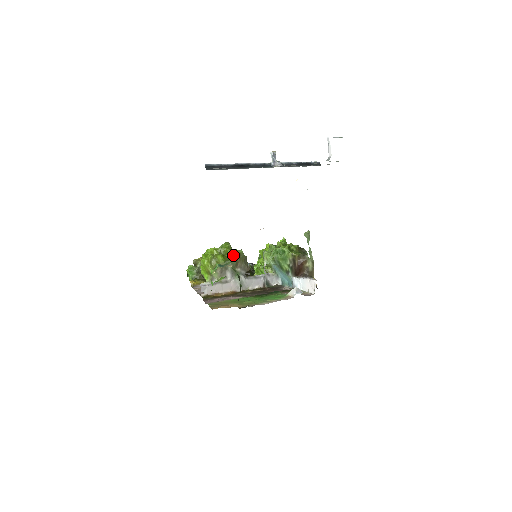
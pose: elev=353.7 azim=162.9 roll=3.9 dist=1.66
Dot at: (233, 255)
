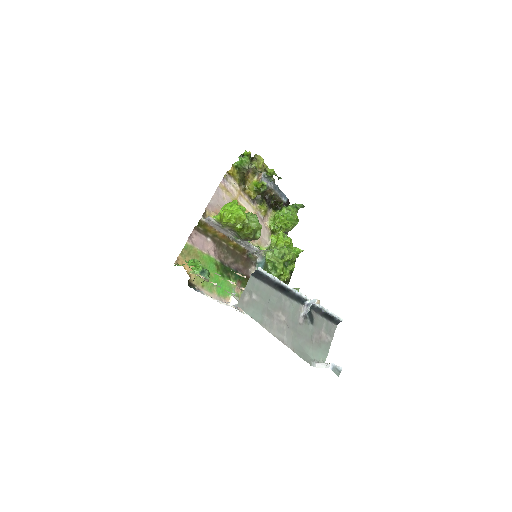
Dot at: (248, 236)
